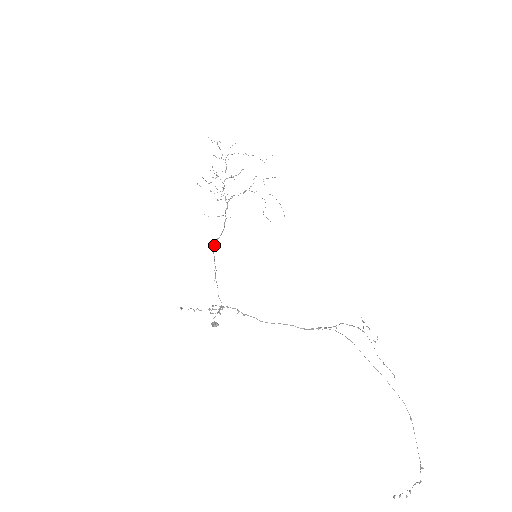
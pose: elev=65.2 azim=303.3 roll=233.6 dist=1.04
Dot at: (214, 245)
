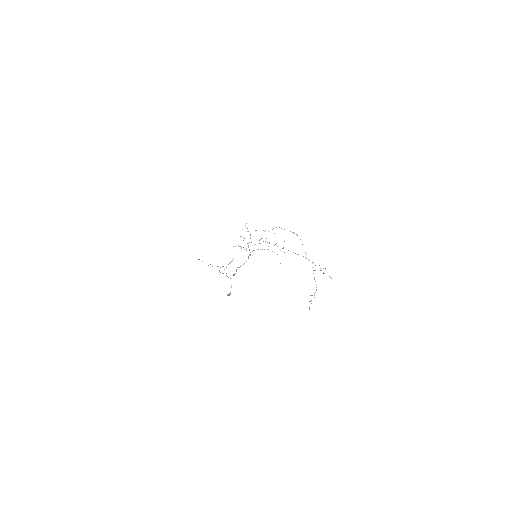
Dot at: (238, 267)
